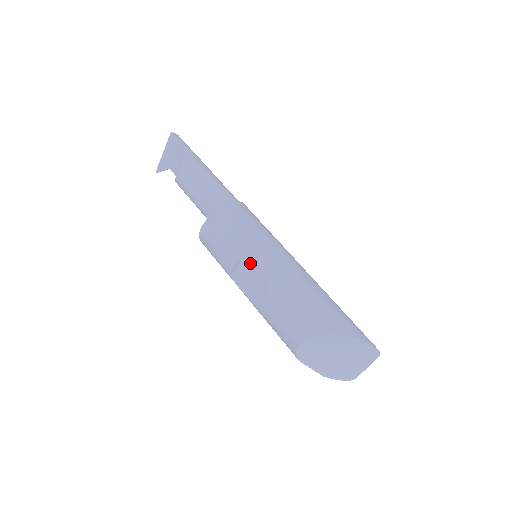
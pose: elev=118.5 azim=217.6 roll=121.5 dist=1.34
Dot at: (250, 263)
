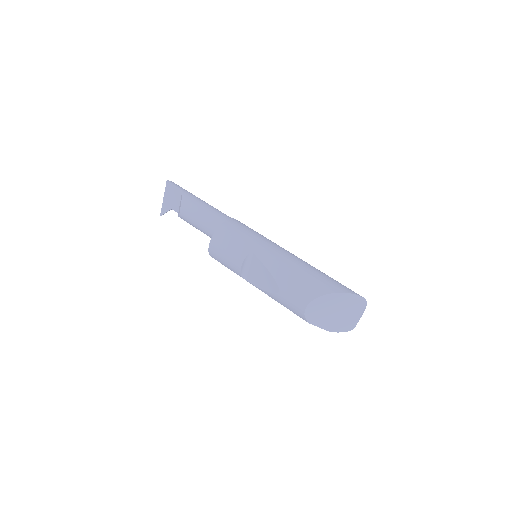
Dot at: (253, 260)
